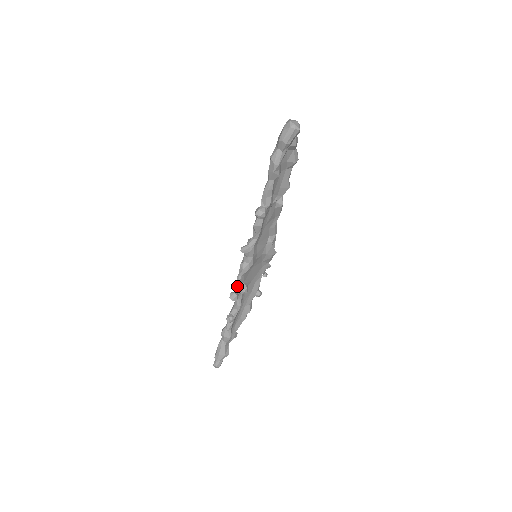
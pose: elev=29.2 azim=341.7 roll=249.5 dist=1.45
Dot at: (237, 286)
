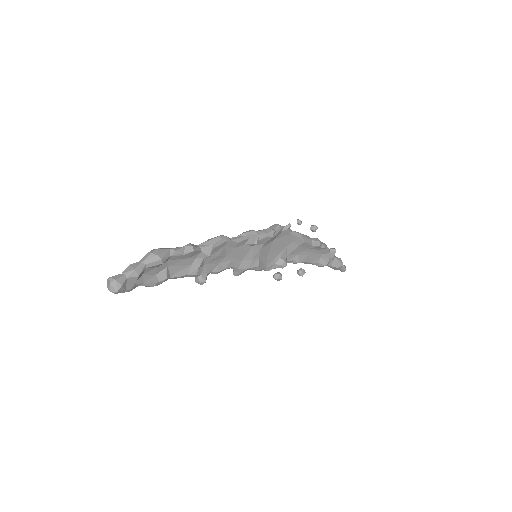
Dot at: (273, 268)
